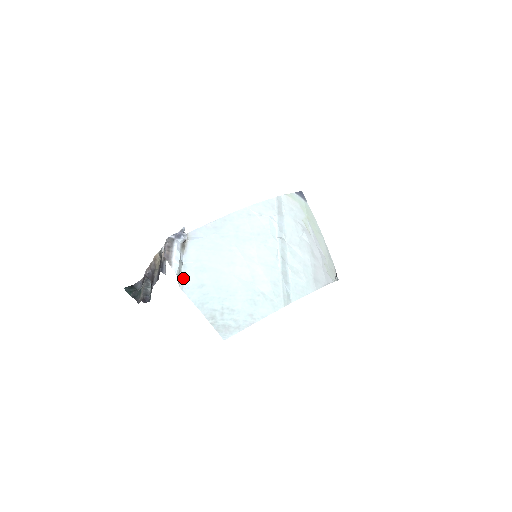
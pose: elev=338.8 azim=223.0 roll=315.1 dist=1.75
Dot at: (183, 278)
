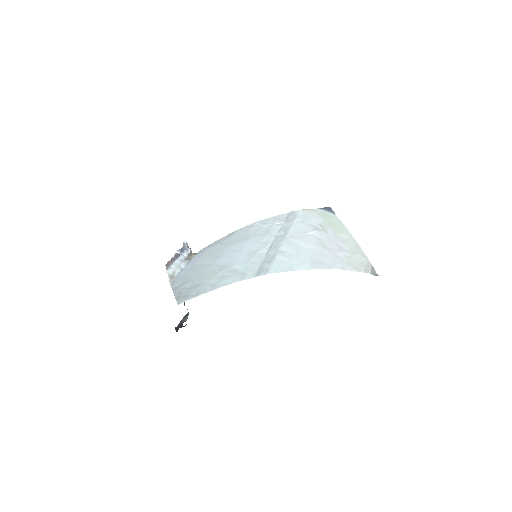
Dot at: (176, 277)
